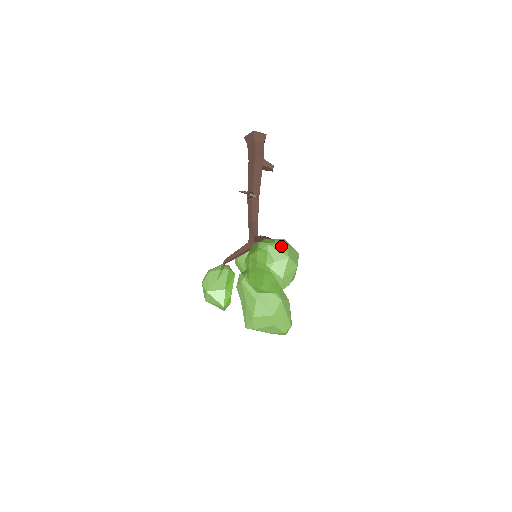
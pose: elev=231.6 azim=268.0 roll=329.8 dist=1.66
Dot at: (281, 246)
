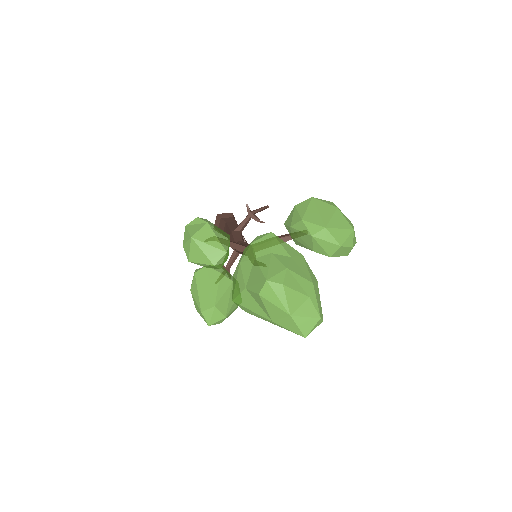
Dot at: occluded
